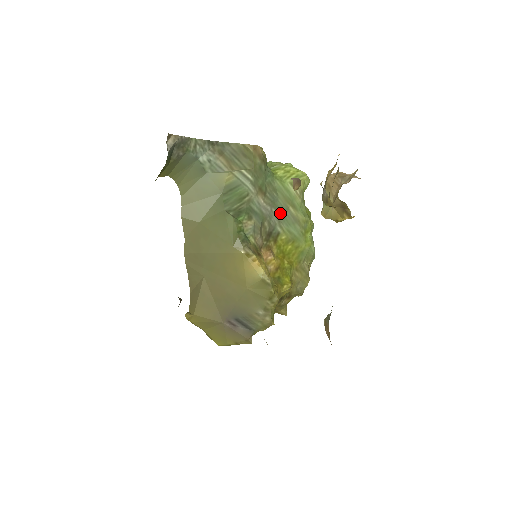
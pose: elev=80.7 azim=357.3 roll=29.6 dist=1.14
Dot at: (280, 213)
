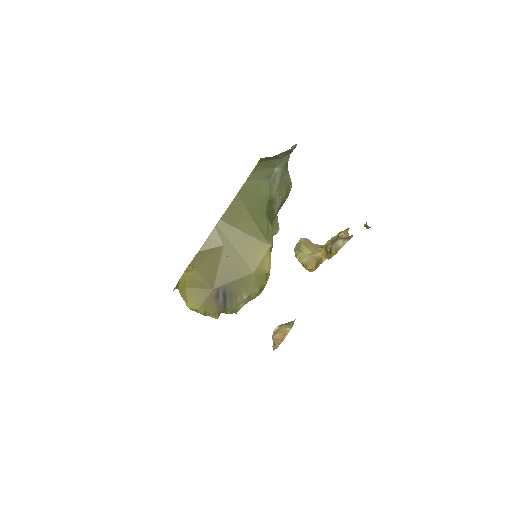
Dot at: occluded
